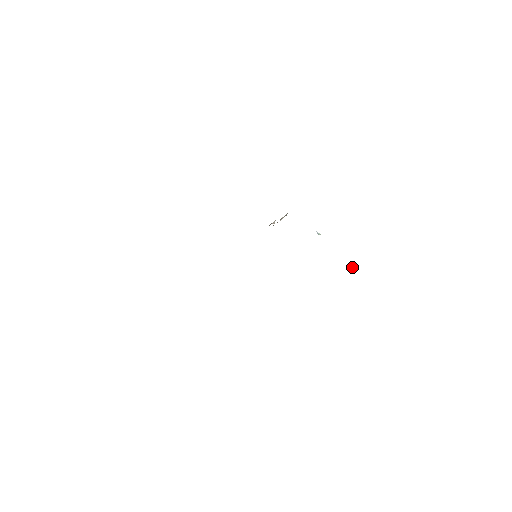
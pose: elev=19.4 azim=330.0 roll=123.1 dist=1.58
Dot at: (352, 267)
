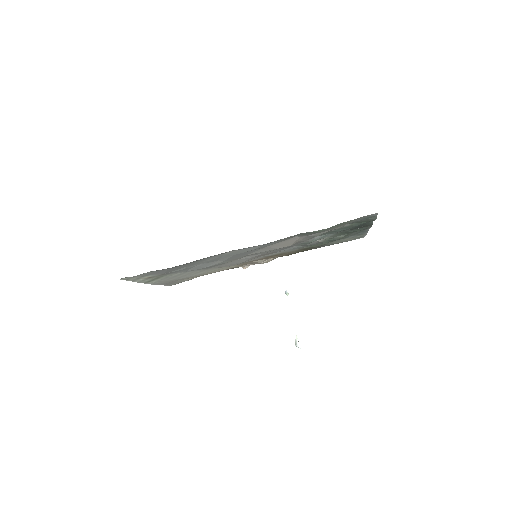
Dot at: (297, 342)
